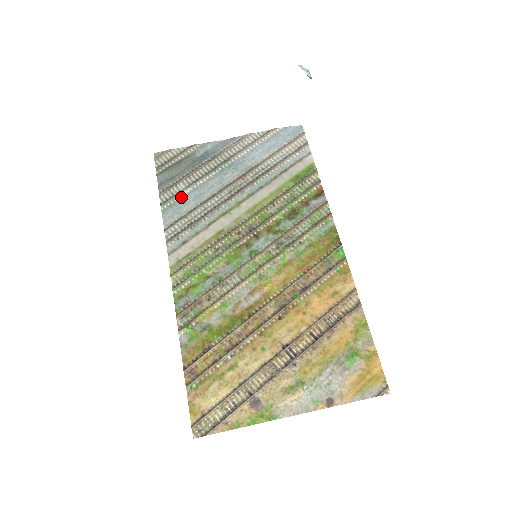
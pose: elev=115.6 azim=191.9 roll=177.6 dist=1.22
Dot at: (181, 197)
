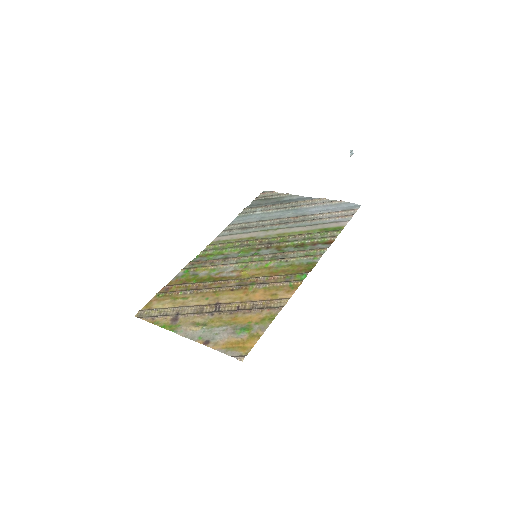
Dot at: (253, 214)
